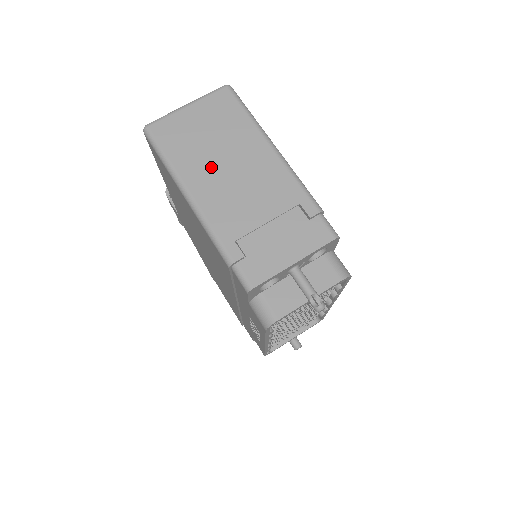
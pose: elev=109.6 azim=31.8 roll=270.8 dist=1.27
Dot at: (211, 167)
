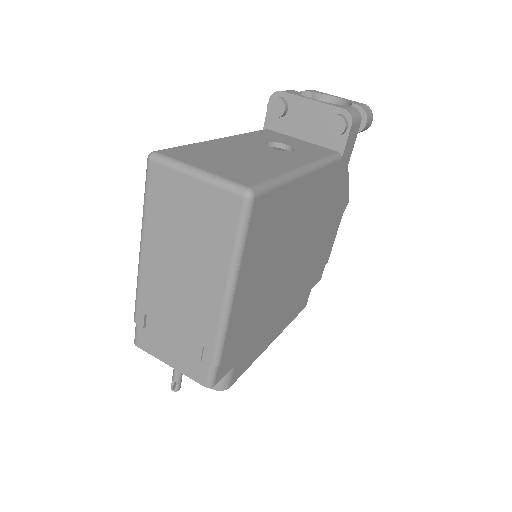
Dot at: (169, 252)
